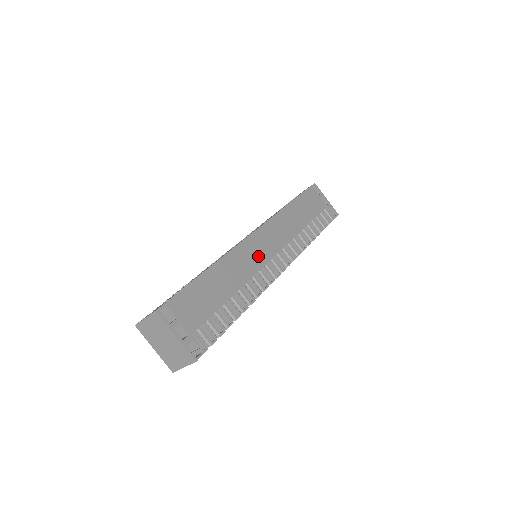
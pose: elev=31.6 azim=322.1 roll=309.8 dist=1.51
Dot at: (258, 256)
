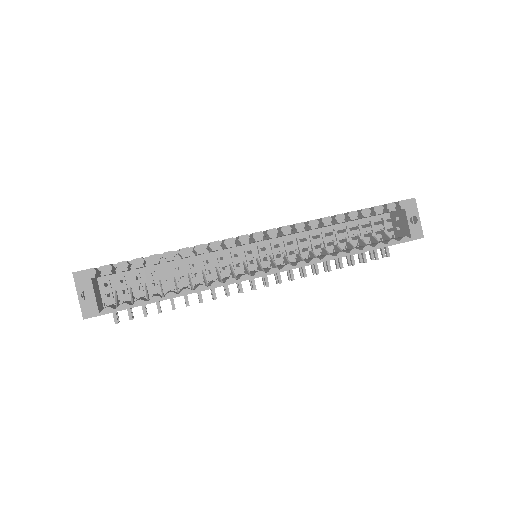
Dot at: occluded
